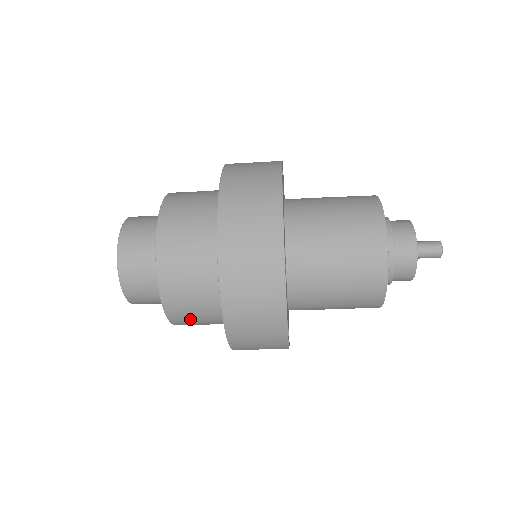
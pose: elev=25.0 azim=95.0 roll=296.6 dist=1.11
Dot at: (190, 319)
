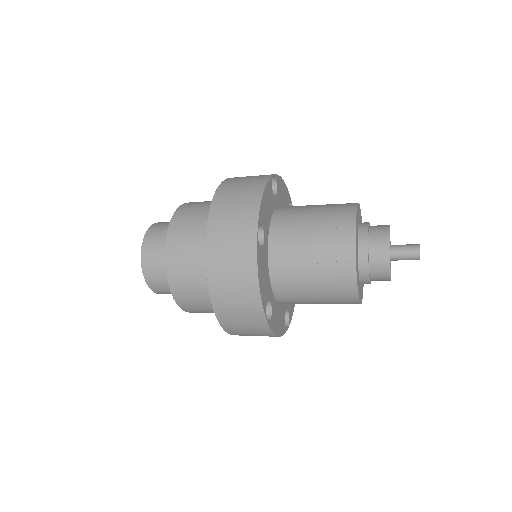
Dot at: occluded
